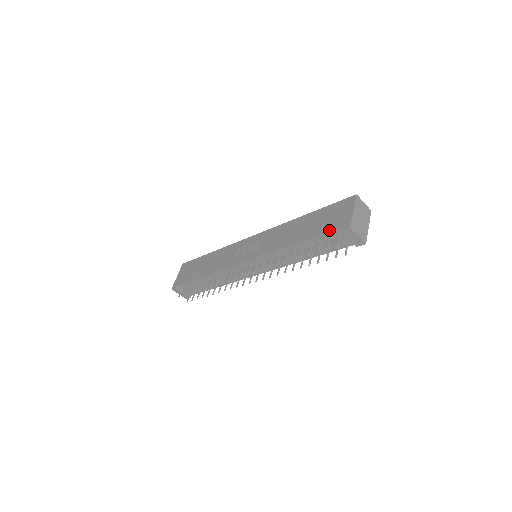
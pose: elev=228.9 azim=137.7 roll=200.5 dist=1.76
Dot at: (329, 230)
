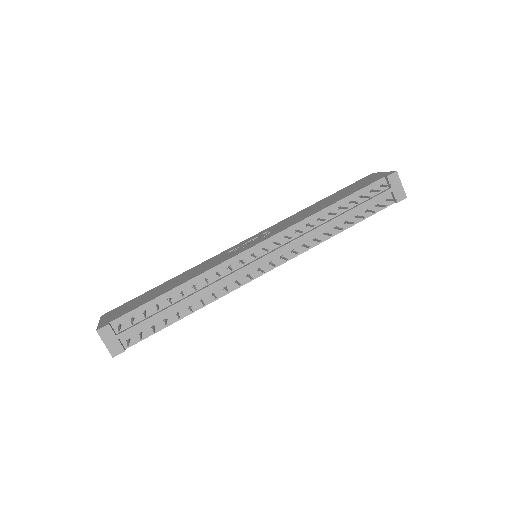
Dot at: (370, 183)
